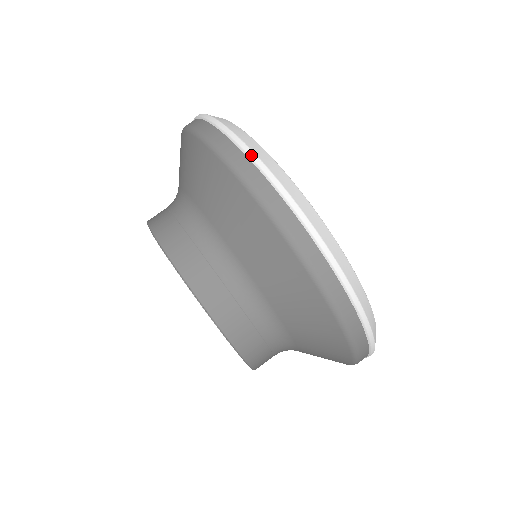
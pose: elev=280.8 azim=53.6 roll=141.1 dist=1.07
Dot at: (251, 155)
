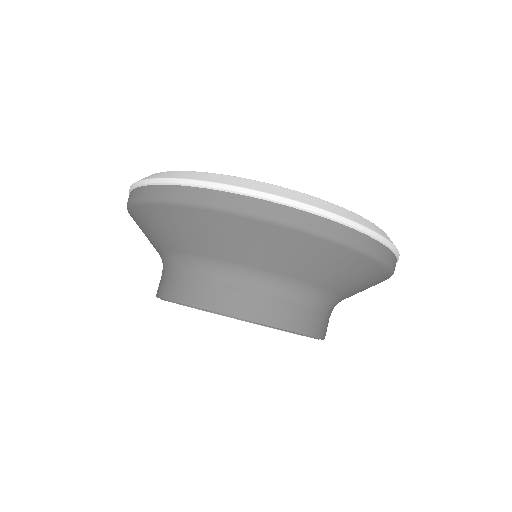
Dot at: (130, 188)
